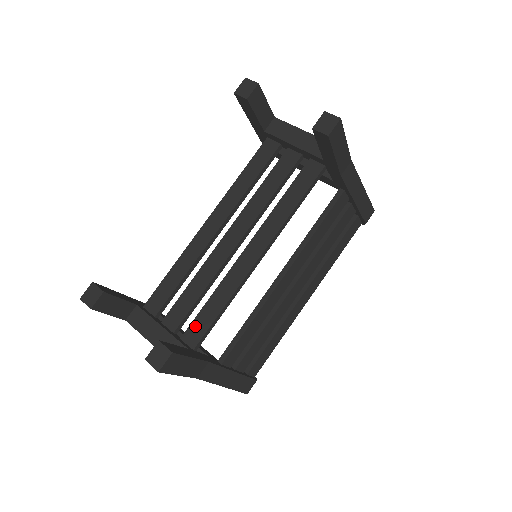
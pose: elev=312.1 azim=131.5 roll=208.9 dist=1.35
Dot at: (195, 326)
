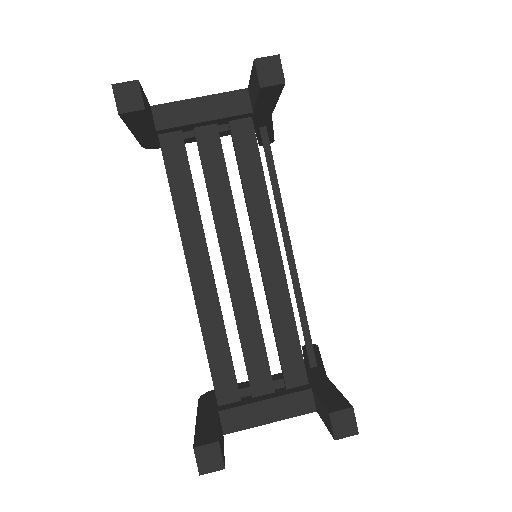
Dot at: (288, 366)
